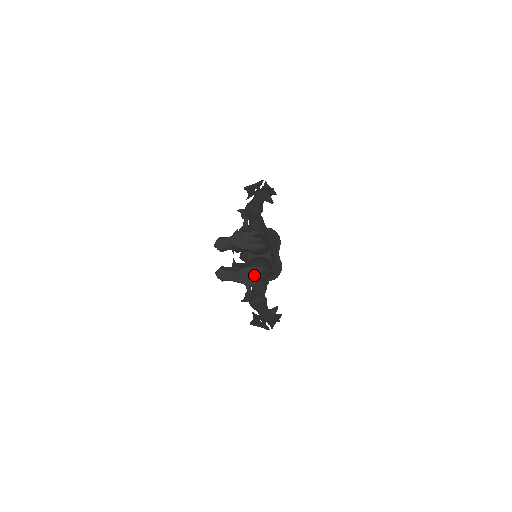
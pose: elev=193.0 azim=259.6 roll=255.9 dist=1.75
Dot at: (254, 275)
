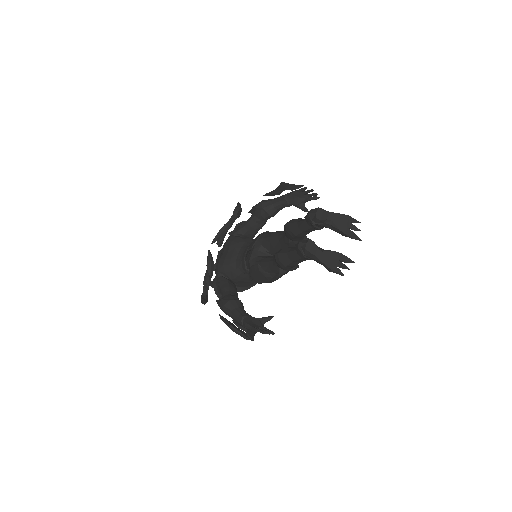
Dot at: (342, 264)
